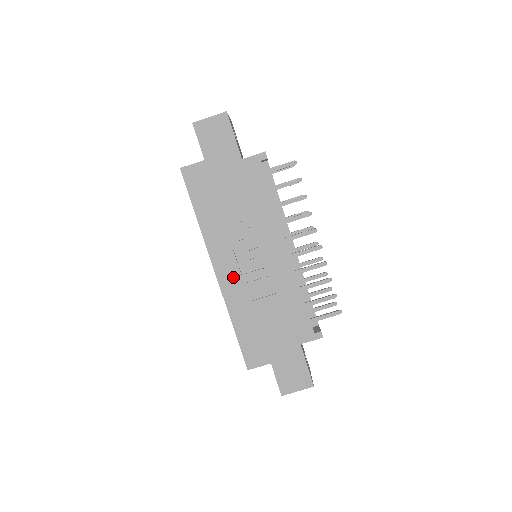
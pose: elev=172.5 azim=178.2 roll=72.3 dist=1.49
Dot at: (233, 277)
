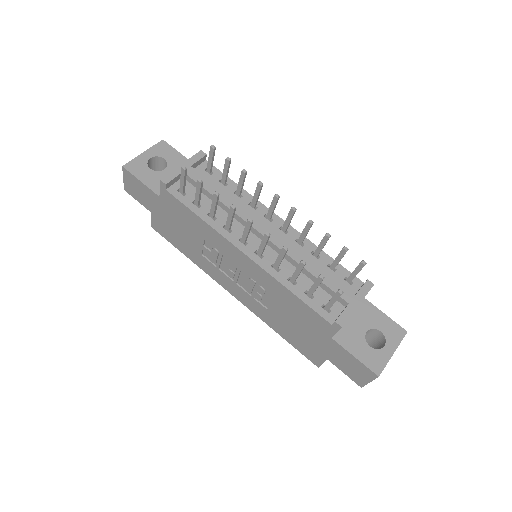
Dot at: (242, 294)
